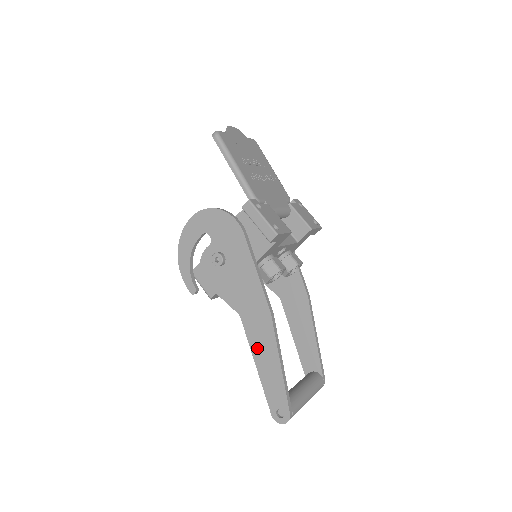
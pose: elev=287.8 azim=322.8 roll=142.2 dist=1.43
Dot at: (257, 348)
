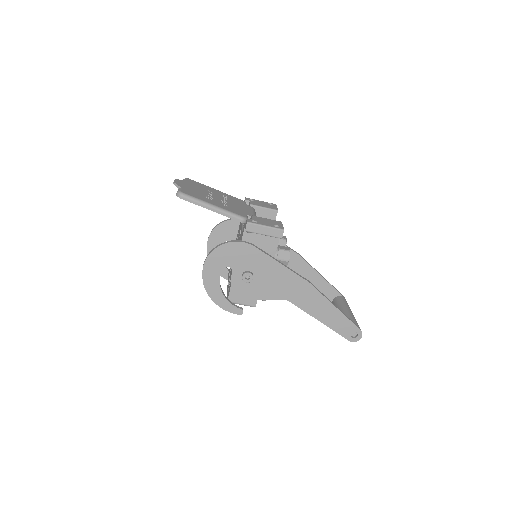
Dot at: (313, 310)
